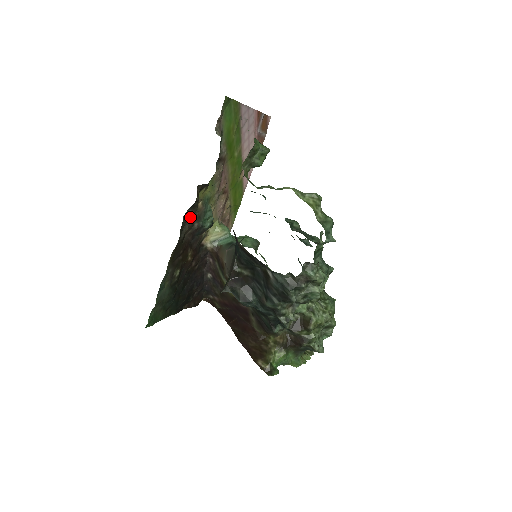
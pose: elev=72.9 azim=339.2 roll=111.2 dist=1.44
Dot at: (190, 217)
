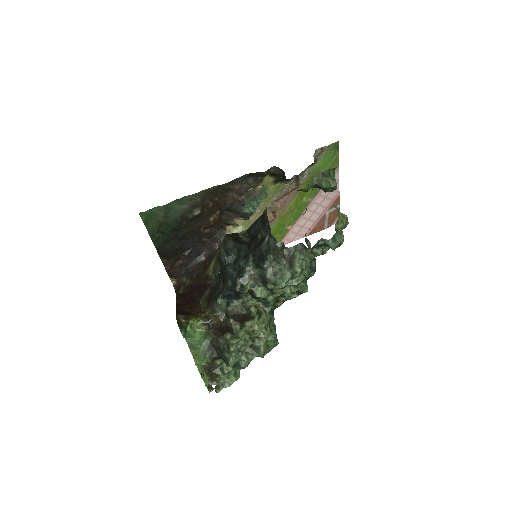
Dot at: (246, 185)
